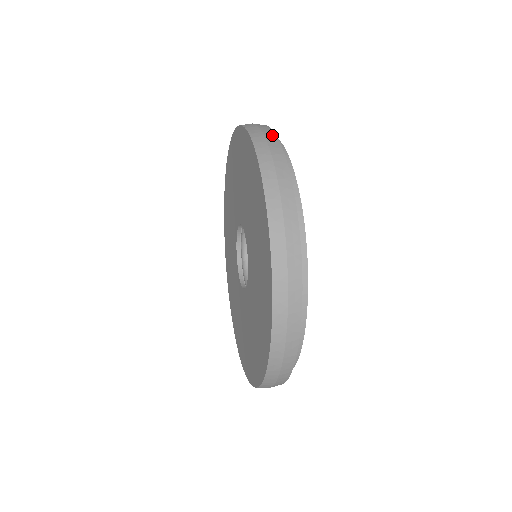
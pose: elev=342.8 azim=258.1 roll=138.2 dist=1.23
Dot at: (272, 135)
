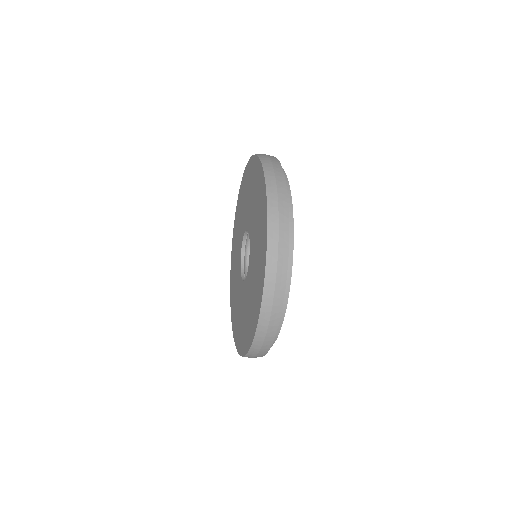
Dot at: occluded
